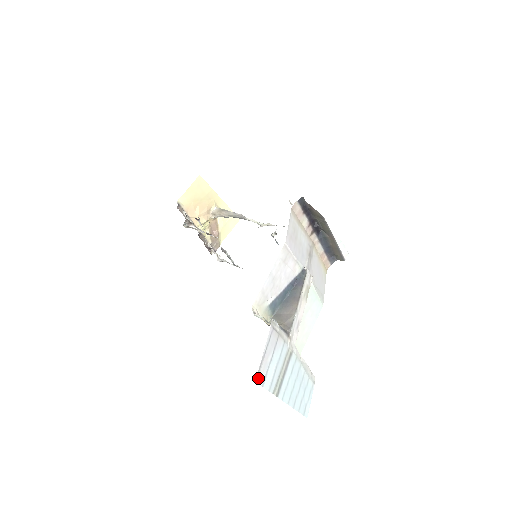
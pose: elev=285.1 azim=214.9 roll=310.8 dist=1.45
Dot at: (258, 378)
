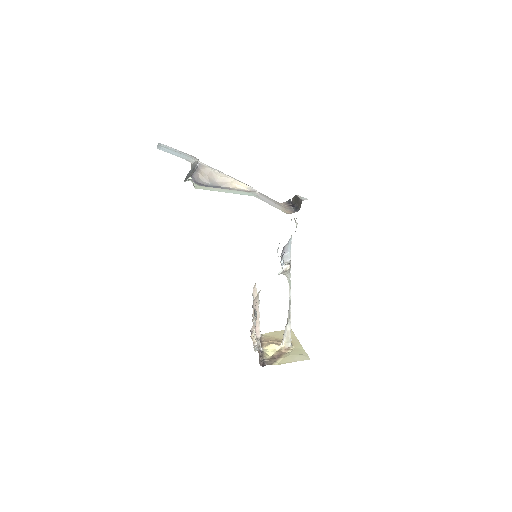
Dot at: occluded
